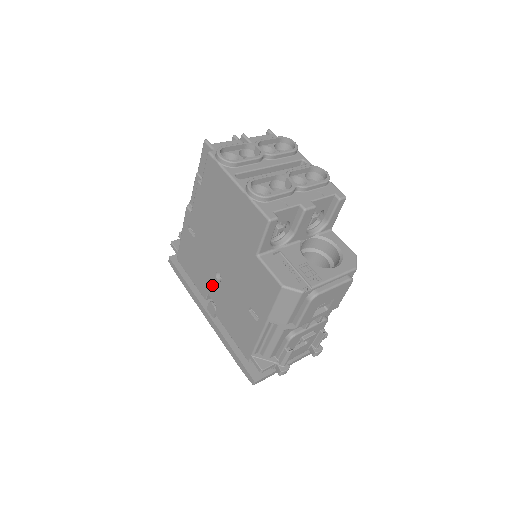
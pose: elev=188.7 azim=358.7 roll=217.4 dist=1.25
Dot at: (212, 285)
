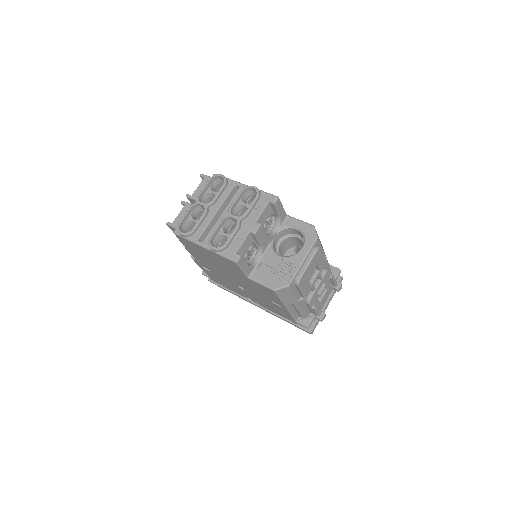
Dot at: (243, 292)
